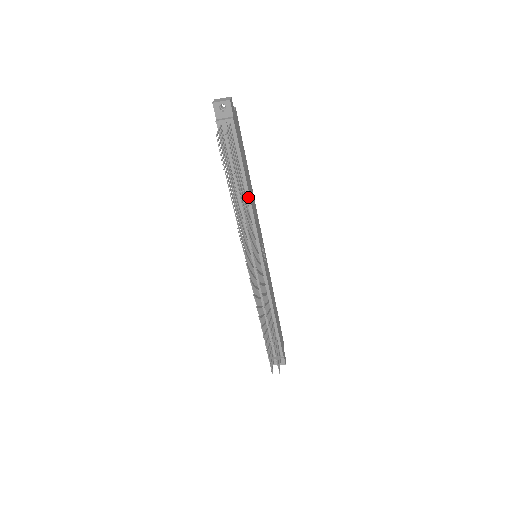
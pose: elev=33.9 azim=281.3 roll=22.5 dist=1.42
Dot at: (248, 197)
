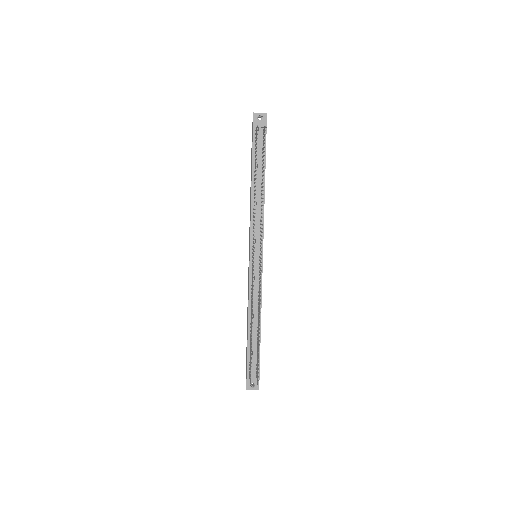
Dot at: occluded
